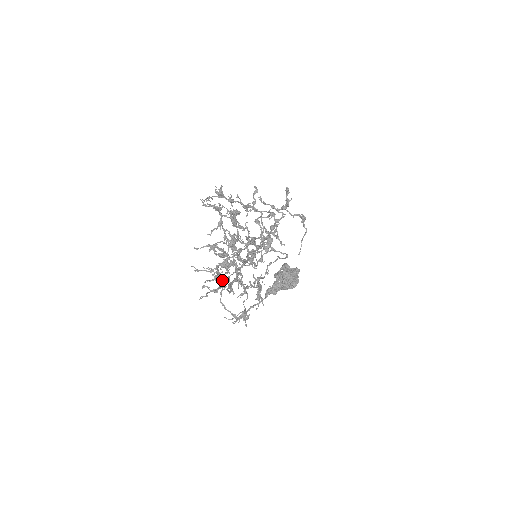
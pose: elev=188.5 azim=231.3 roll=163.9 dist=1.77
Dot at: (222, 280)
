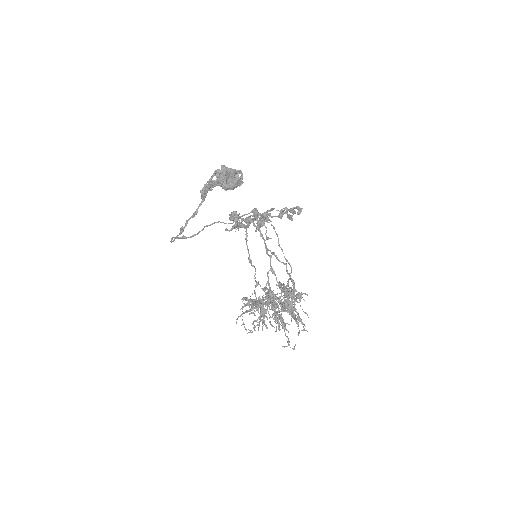
Dot at: occluded
